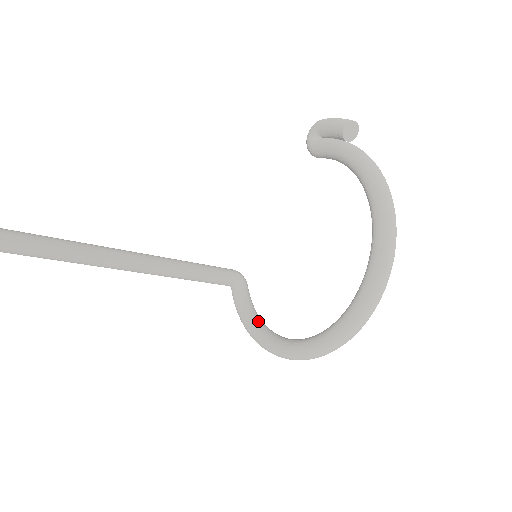
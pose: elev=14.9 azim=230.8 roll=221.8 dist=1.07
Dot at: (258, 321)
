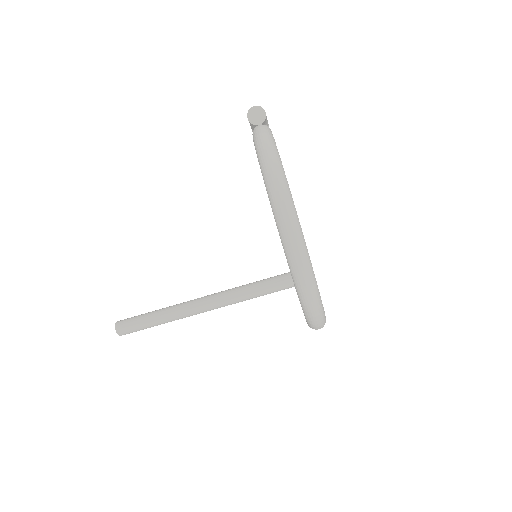
Dot at: occluded
